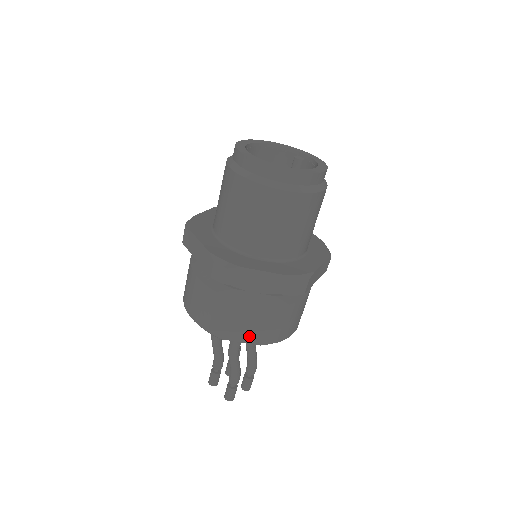
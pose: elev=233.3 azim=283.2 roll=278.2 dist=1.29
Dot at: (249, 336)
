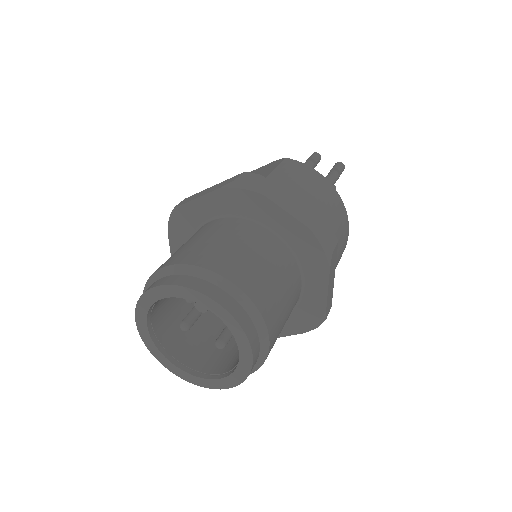
Dot at: occluded
